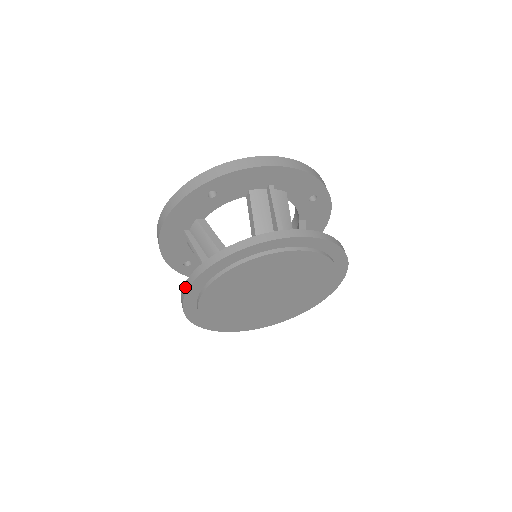
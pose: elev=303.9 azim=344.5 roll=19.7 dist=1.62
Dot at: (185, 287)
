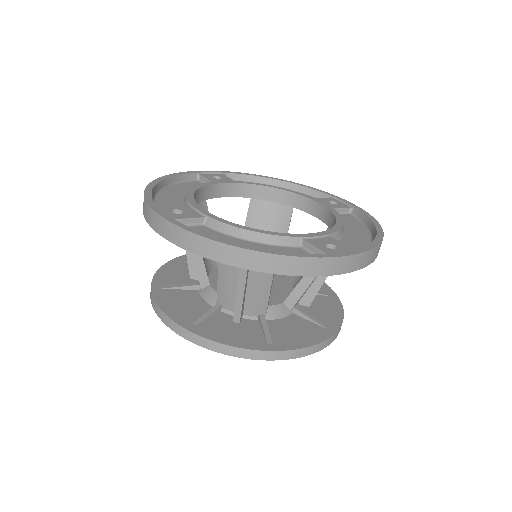
Dot at: occluded
